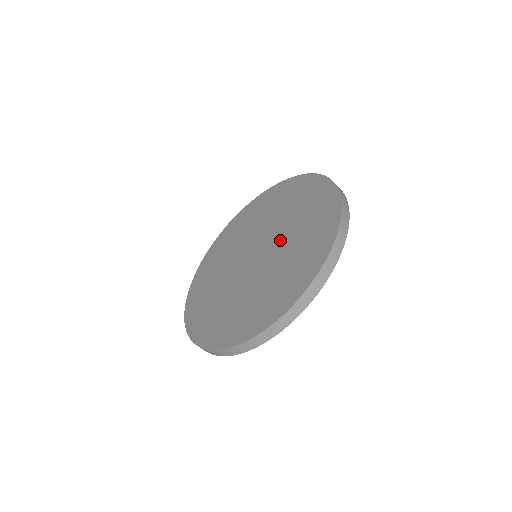
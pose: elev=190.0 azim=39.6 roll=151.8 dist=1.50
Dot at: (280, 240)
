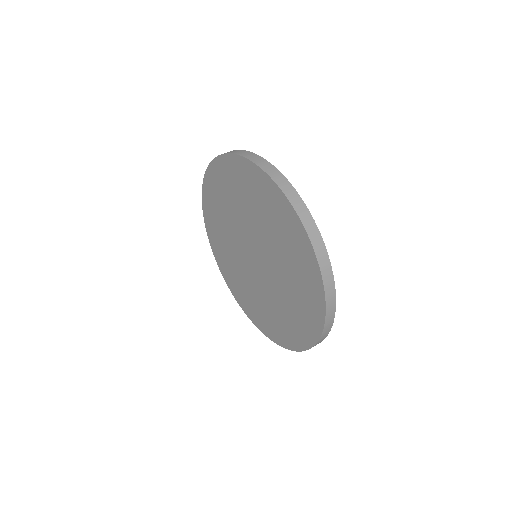
Dot at: (258, 234)
